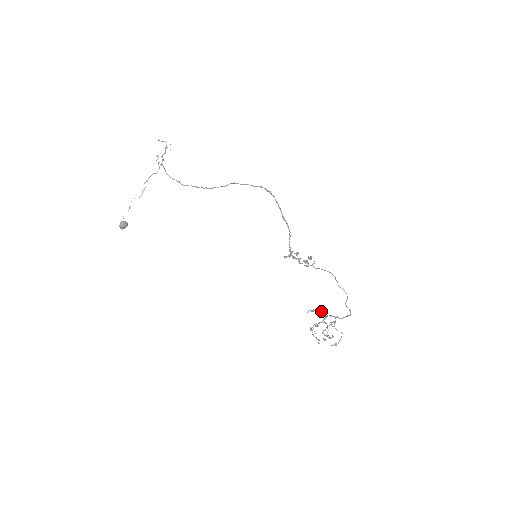
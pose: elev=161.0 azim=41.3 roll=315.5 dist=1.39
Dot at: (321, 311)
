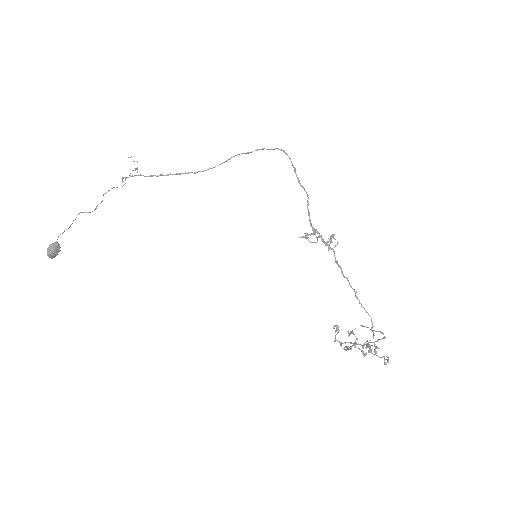
Dot at: (344, 342)
